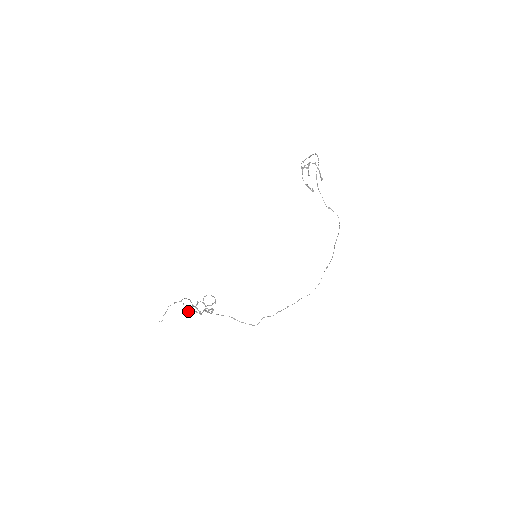
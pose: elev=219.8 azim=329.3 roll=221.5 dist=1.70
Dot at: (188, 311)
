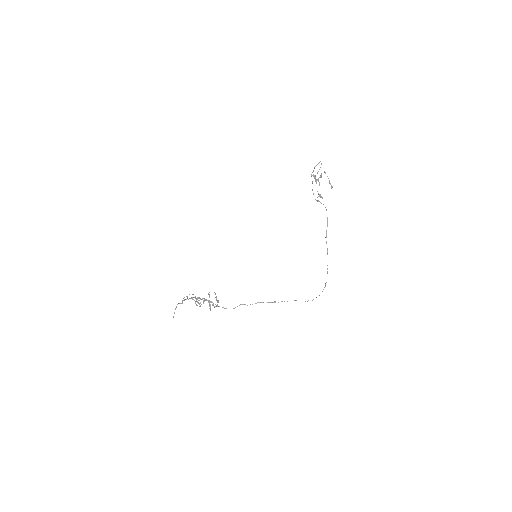
Dot at: (184, 299)
